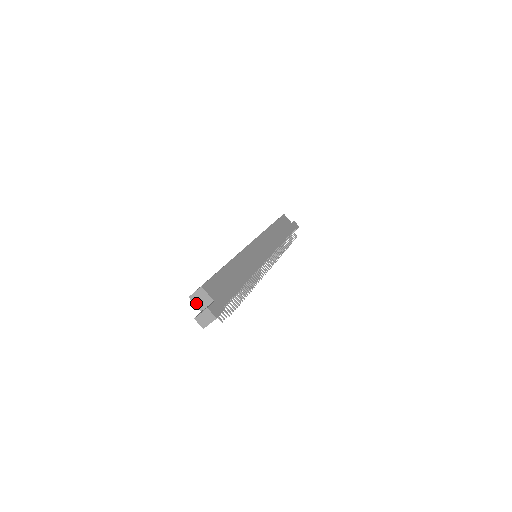
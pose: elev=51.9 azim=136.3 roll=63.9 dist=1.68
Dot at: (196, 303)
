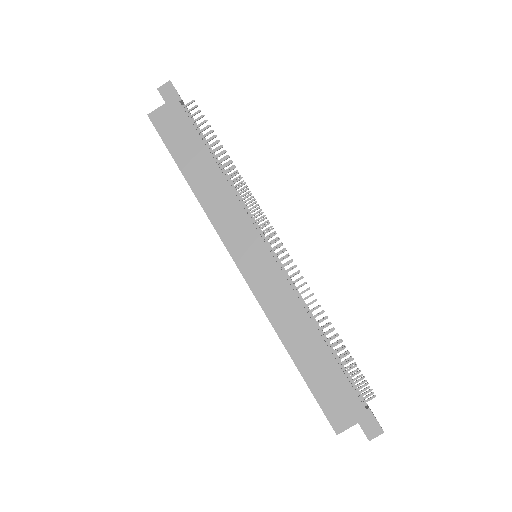
Dot at: occluded
